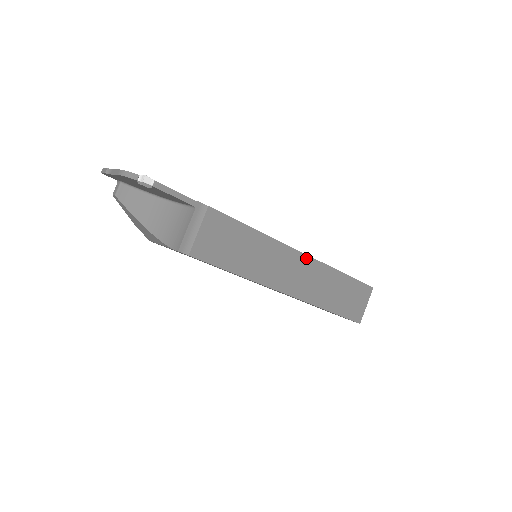
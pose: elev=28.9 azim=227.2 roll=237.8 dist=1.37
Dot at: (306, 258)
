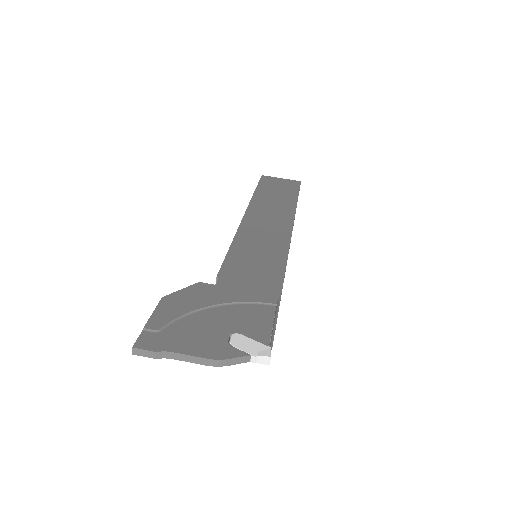
Dot at: occluded
